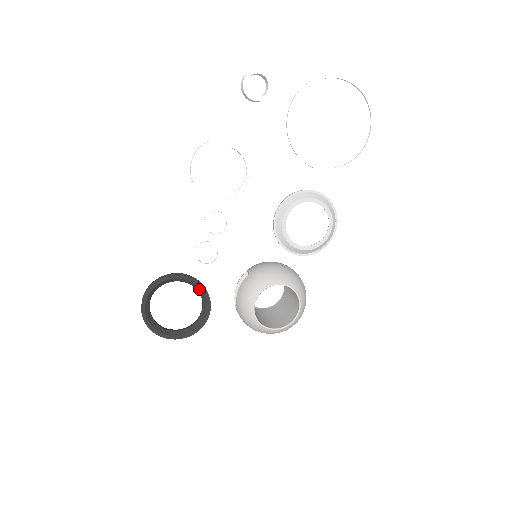
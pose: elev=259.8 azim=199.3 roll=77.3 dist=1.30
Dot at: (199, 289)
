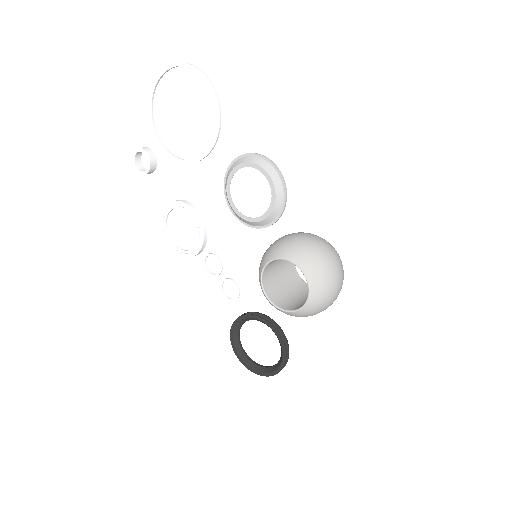
Dot at: (254, 319)
